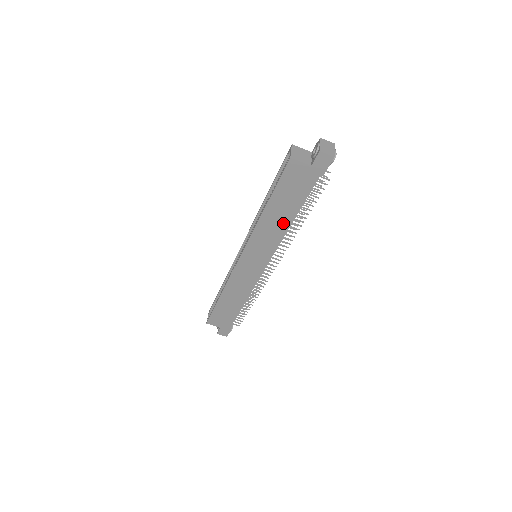
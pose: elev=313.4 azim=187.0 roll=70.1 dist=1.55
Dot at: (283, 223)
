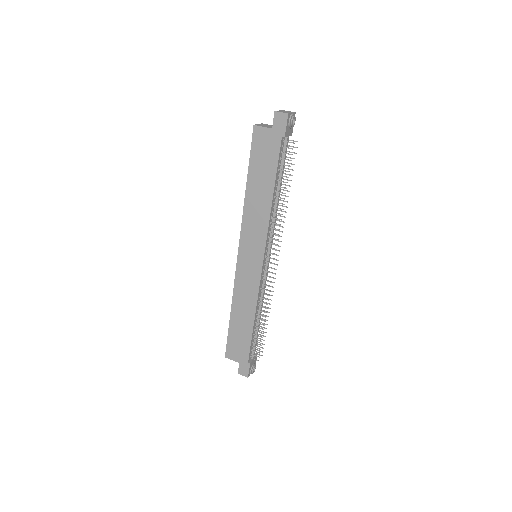
Dot at: (265, 201)
